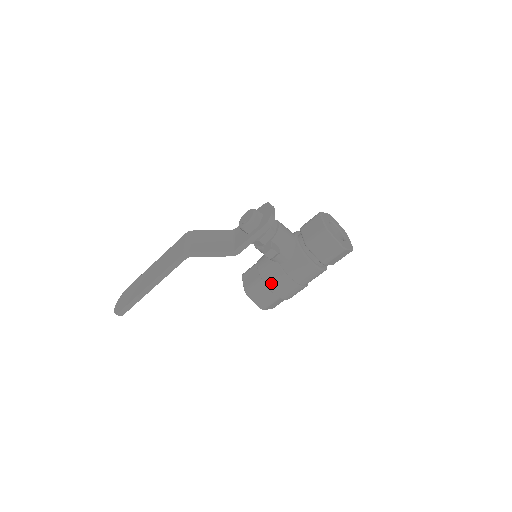
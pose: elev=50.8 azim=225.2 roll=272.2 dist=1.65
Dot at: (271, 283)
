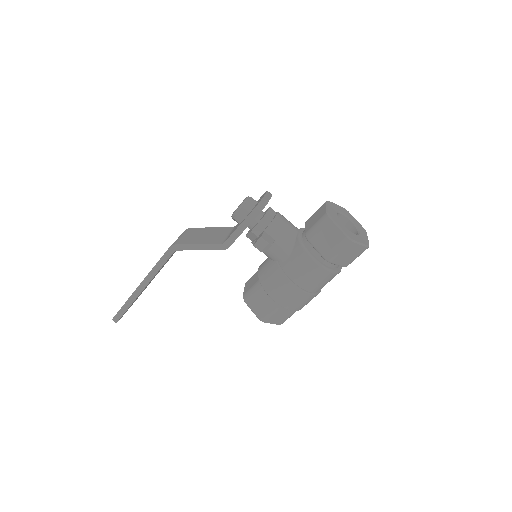
Dot at: (269, 286)
